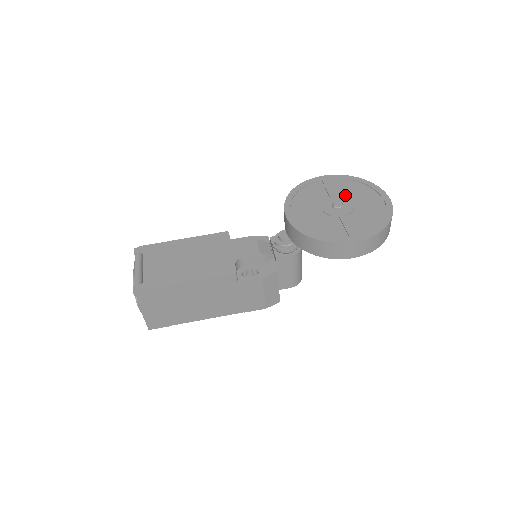
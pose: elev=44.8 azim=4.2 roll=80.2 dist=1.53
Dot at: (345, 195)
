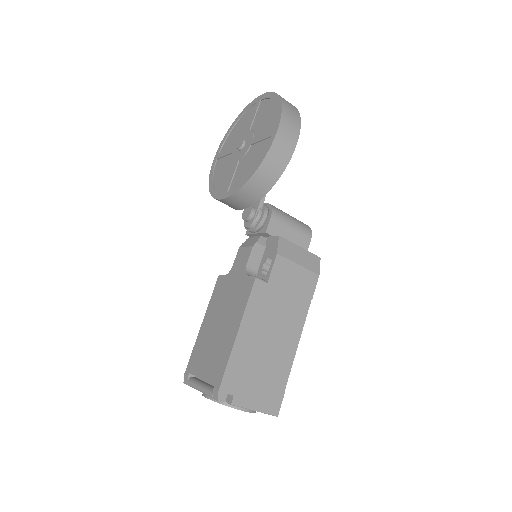
Dot at: (238, 138)
